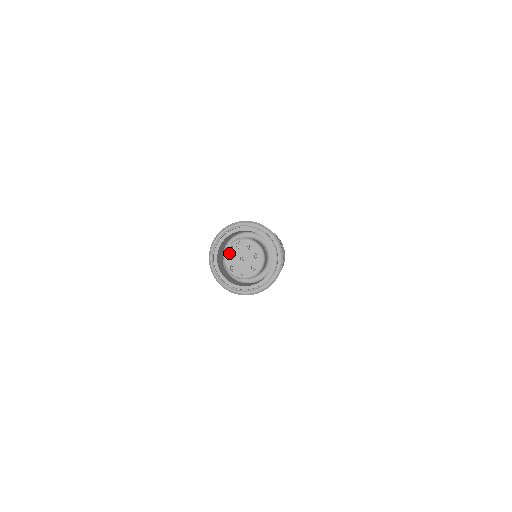
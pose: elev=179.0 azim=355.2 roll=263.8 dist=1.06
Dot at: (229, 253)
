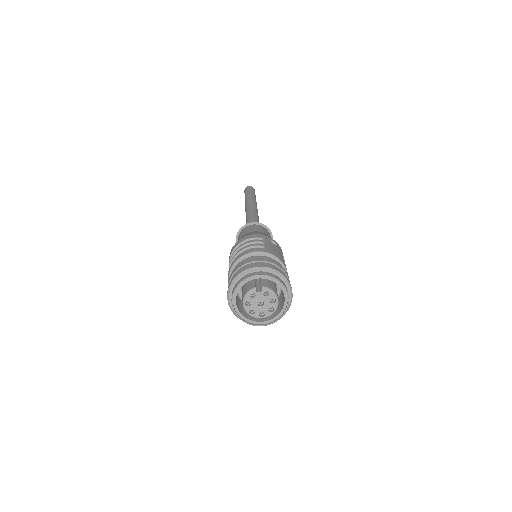
Dot at: (255, 292)
